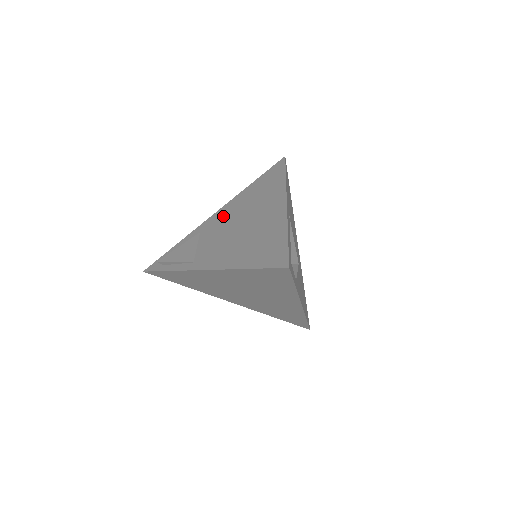
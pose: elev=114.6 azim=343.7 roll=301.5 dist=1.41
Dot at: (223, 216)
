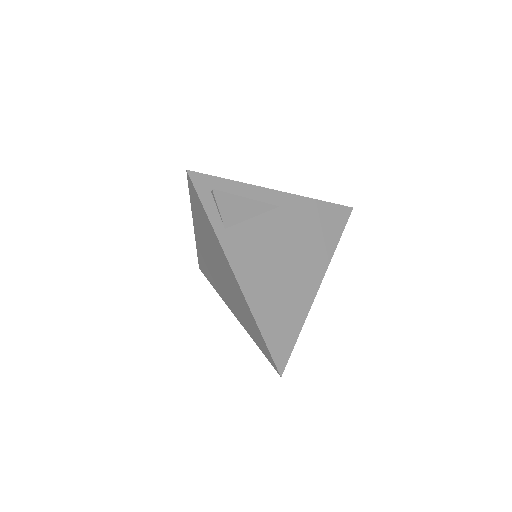
Dot at: occluded
